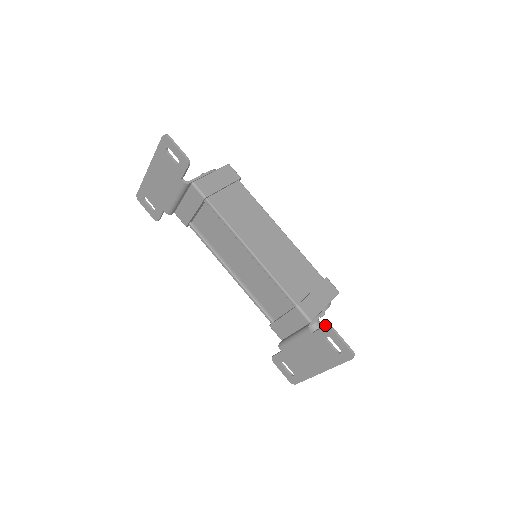
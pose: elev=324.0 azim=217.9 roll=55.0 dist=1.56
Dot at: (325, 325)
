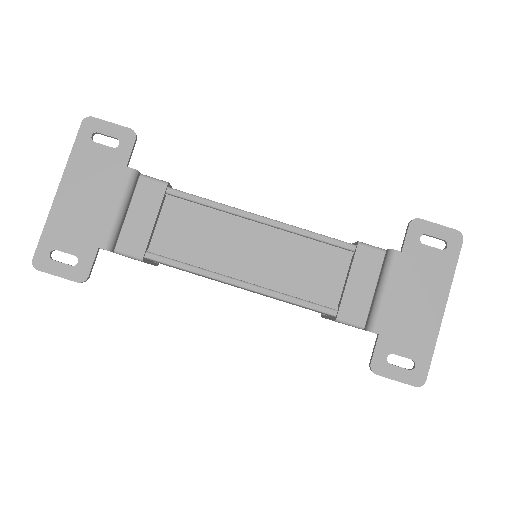
Dot at: (409, 222)
